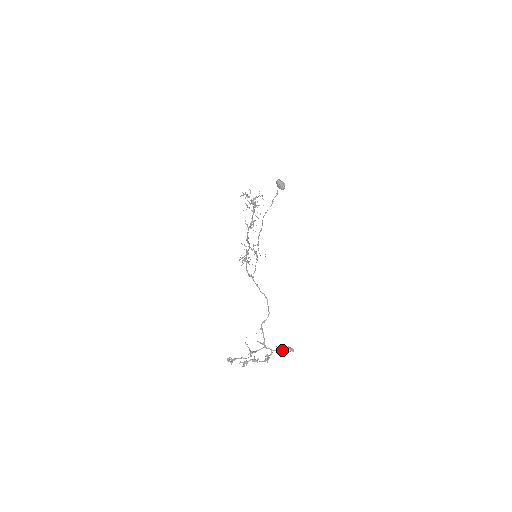
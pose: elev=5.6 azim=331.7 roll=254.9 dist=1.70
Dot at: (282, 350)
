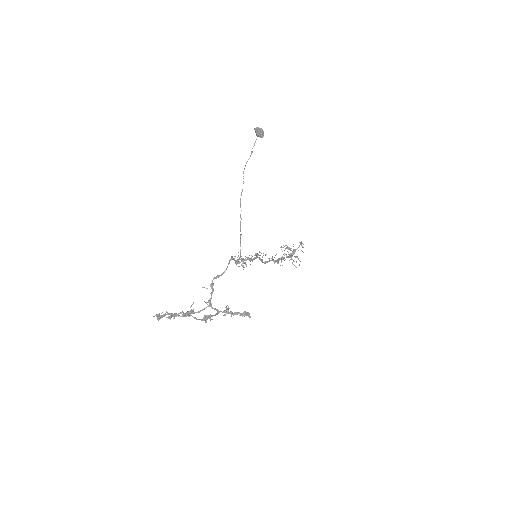
Dot at: (232, 312)
